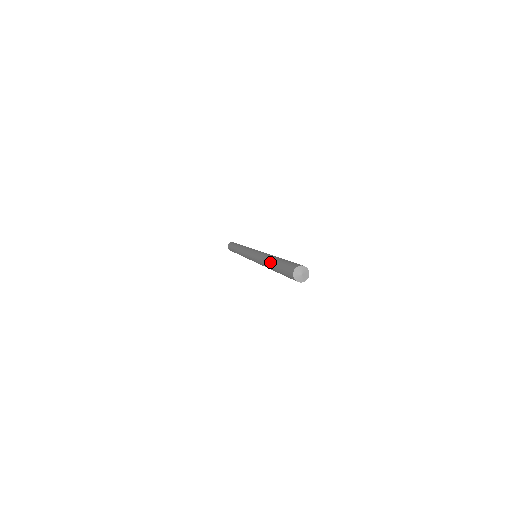
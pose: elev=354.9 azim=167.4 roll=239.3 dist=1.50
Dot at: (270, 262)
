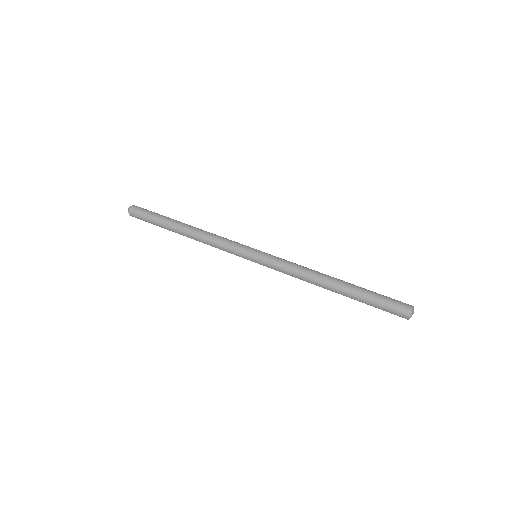
Dot at: (335, 292)
